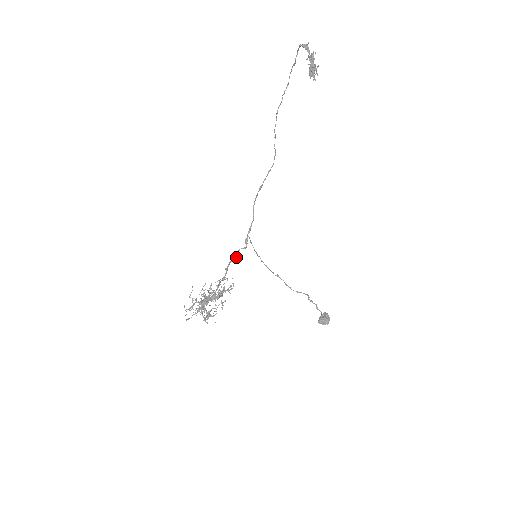
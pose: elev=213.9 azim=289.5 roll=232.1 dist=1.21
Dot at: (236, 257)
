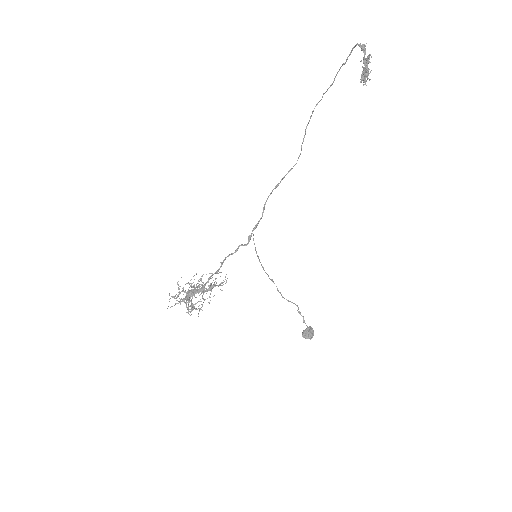
Dot at: (235, 252)
